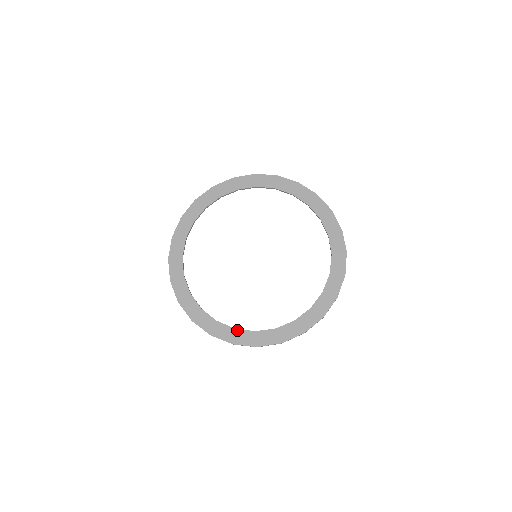
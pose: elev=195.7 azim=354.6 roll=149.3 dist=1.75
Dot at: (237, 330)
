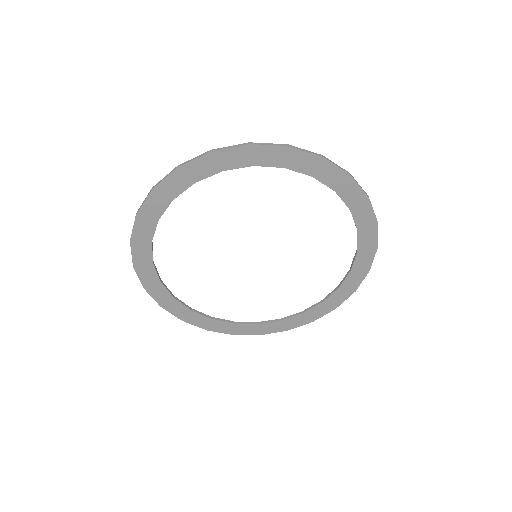
Dot at: (284, 321)
